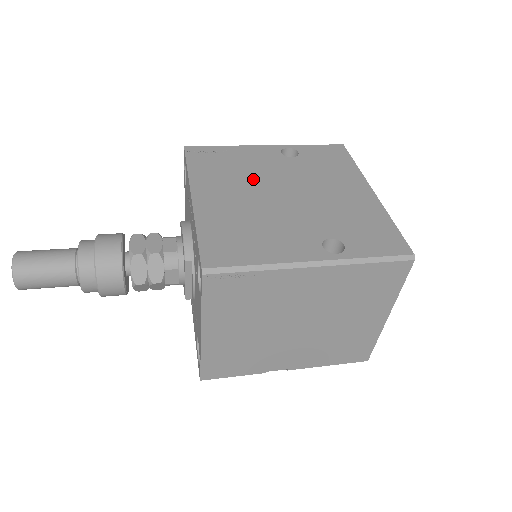
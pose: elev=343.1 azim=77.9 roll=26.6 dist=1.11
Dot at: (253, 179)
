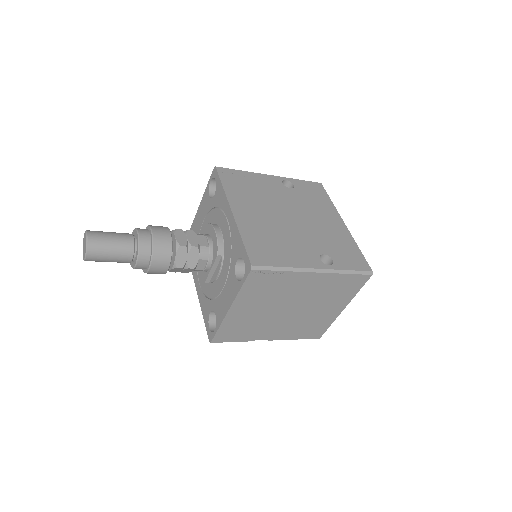
Dot at: (269, 202)
